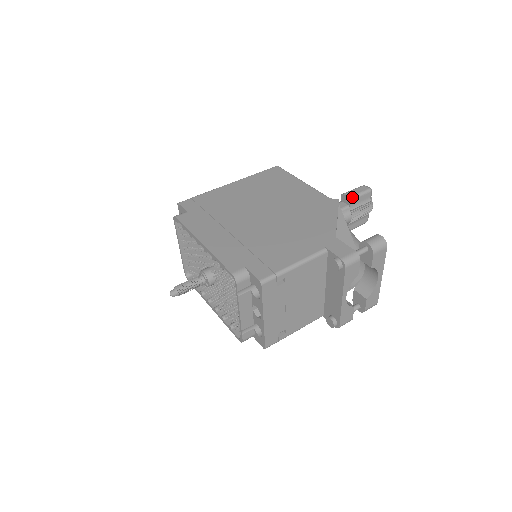
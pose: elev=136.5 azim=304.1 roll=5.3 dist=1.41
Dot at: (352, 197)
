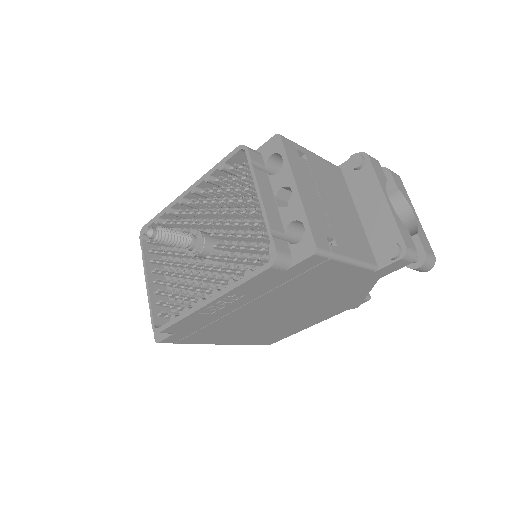
Dot at: occluded
